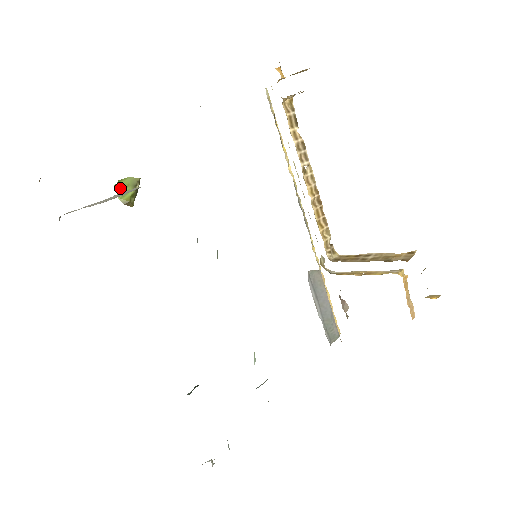
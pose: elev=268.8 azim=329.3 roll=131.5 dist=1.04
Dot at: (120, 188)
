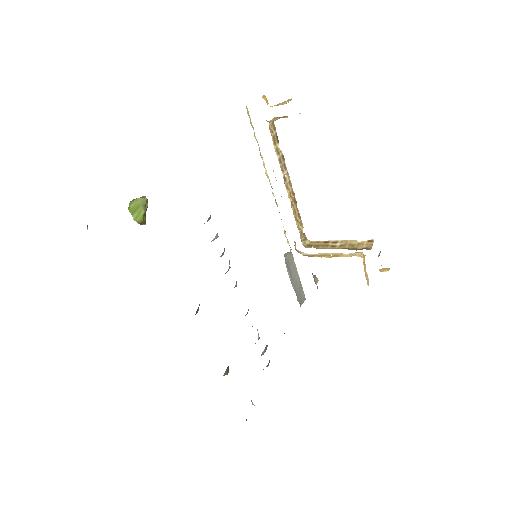
Dot at: (133, 210)
